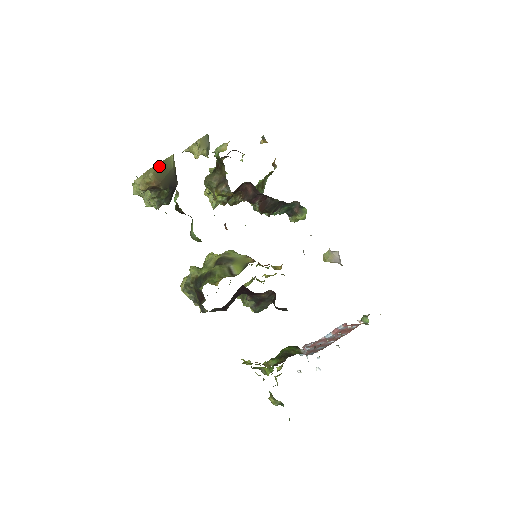
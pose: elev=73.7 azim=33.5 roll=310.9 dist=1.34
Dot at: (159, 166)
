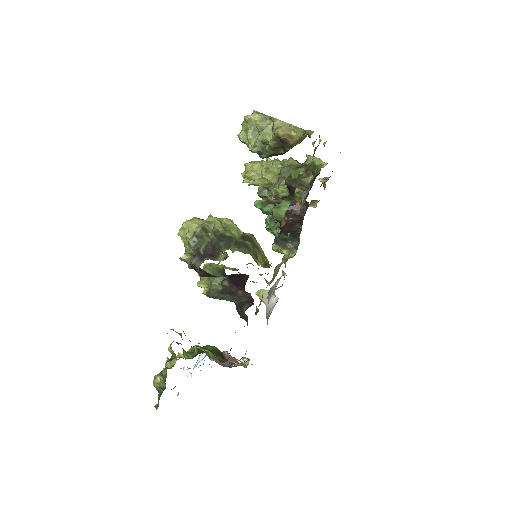
Dot at: occluded
